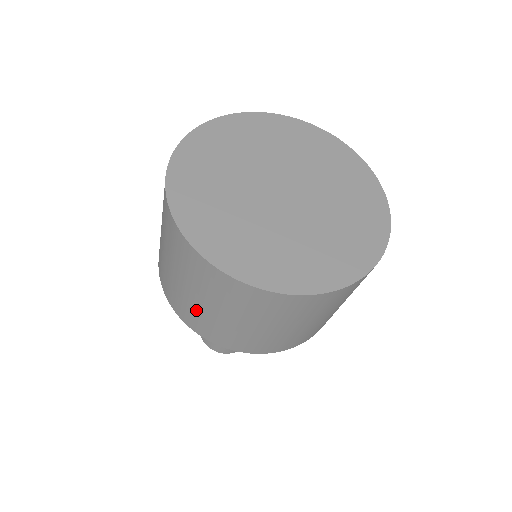
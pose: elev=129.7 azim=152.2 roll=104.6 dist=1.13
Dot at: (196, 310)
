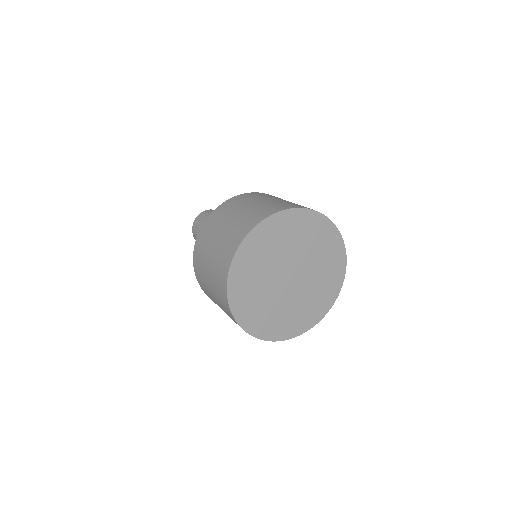
Dot at: (207, 288)
